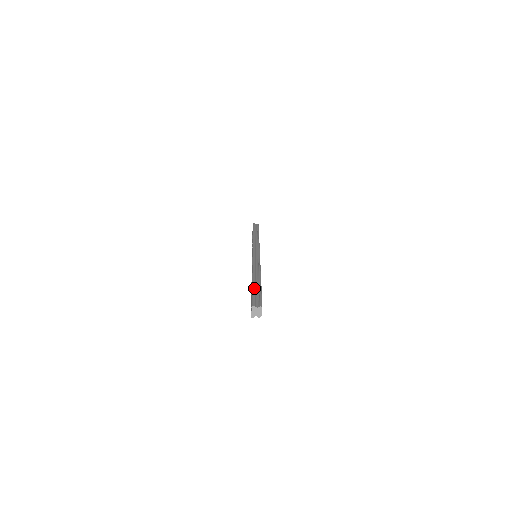
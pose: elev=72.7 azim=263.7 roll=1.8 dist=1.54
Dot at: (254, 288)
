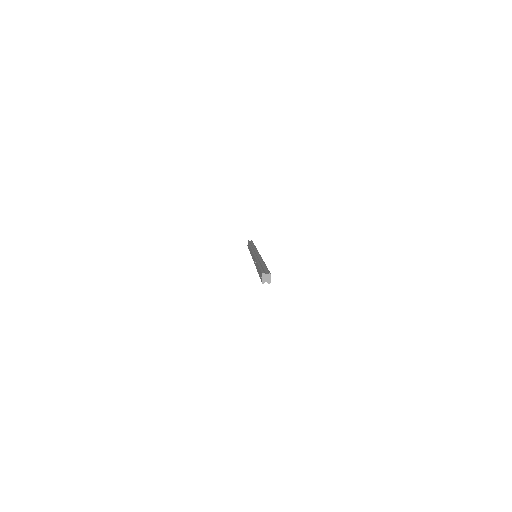
Dot at: (261, 266)
